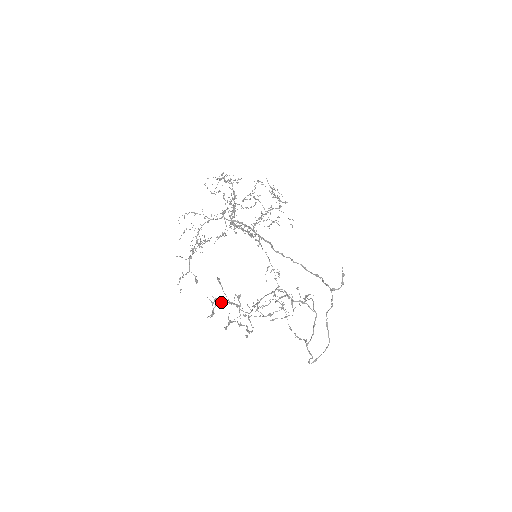
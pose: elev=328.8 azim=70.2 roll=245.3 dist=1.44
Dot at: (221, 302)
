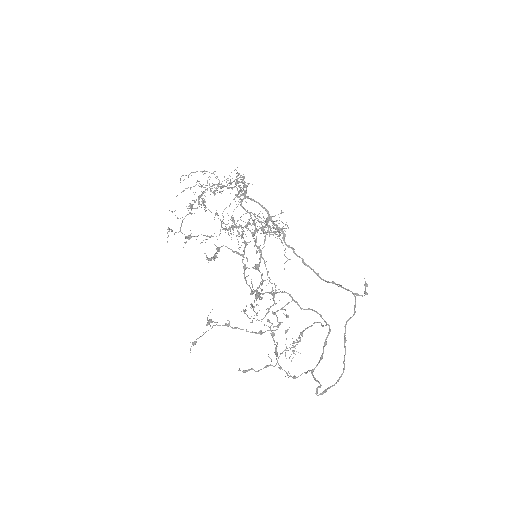
Dot at: (228, 248)
